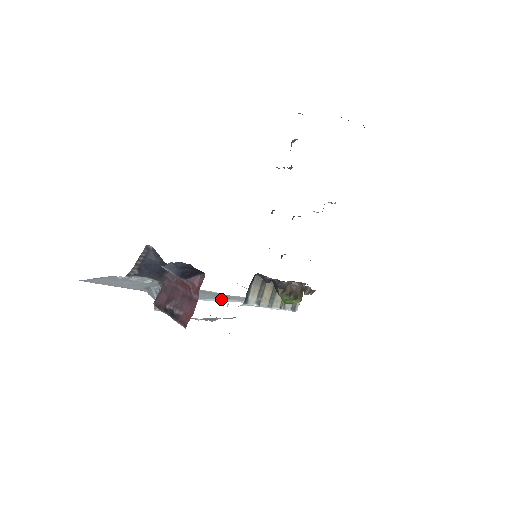
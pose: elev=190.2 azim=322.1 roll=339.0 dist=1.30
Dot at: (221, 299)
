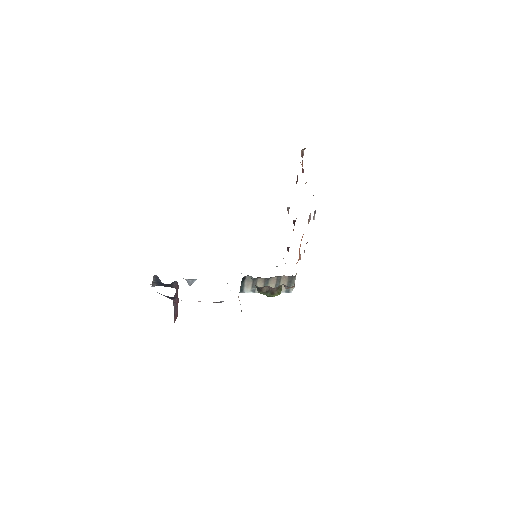
Dot at: occluded
